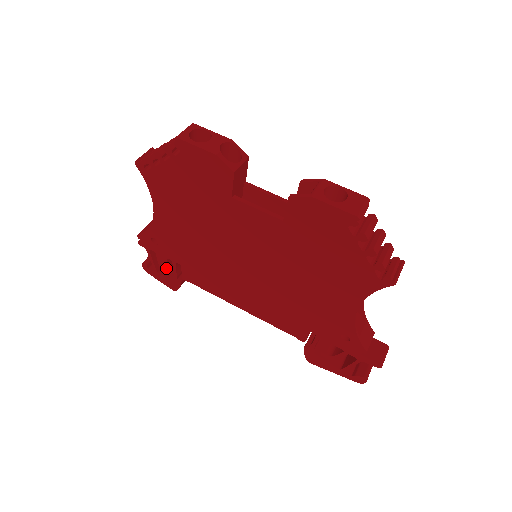
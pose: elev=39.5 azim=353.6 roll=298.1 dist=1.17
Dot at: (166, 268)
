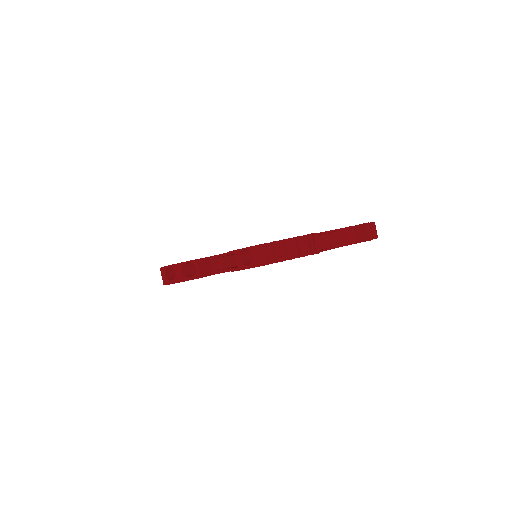
Dot at: occluded
